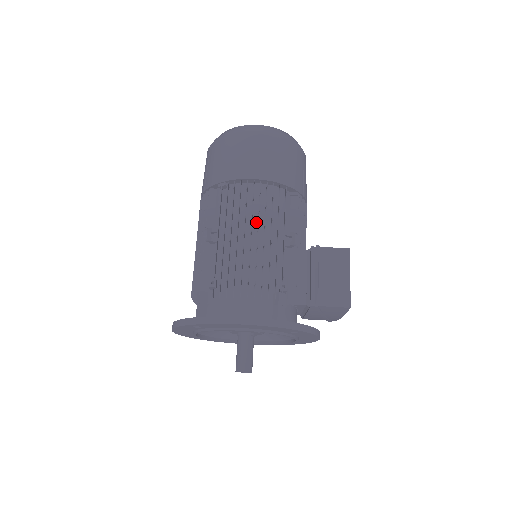
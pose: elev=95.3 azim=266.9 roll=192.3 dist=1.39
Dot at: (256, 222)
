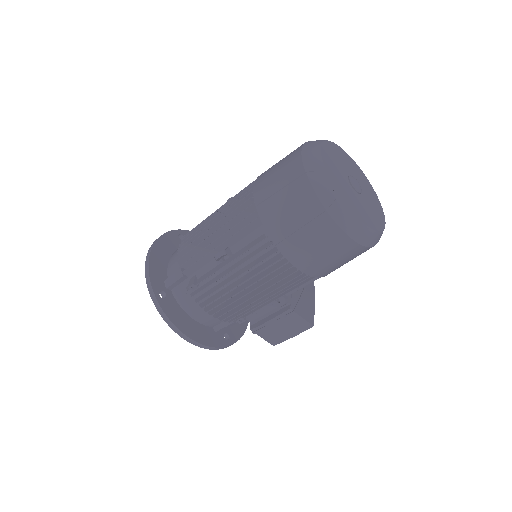
Dot at: occluded
